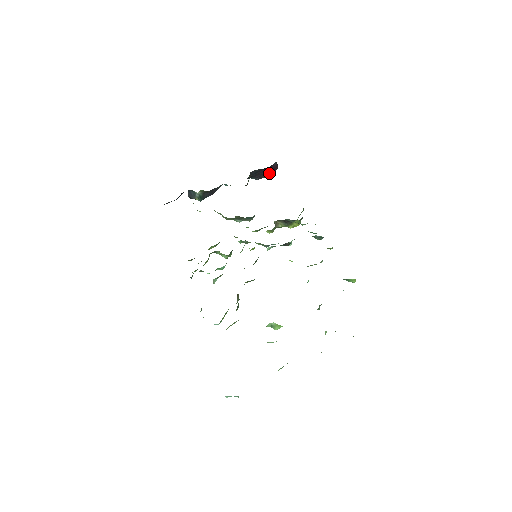
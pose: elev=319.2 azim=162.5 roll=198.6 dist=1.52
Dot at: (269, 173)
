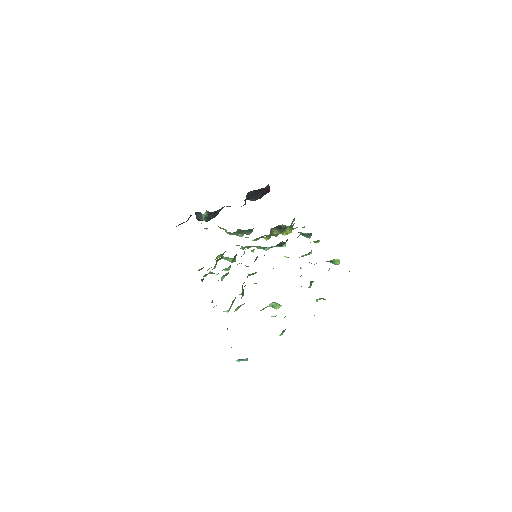
Dot at: (263, 195)
